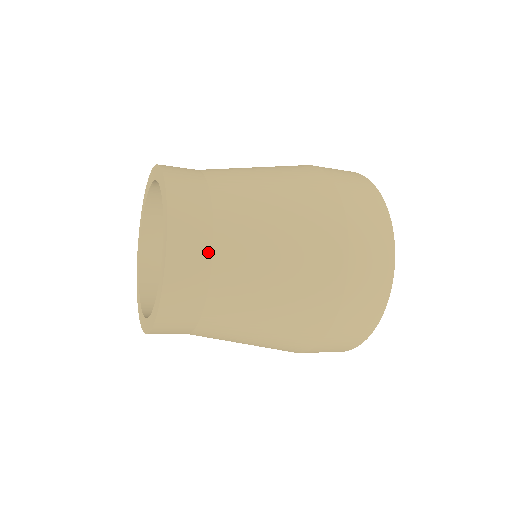
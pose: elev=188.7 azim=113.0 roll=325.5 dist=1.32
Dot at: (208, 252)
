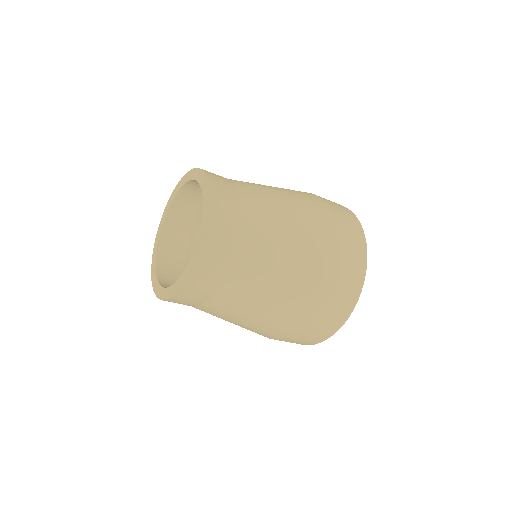
Dot at: (236, 194)
